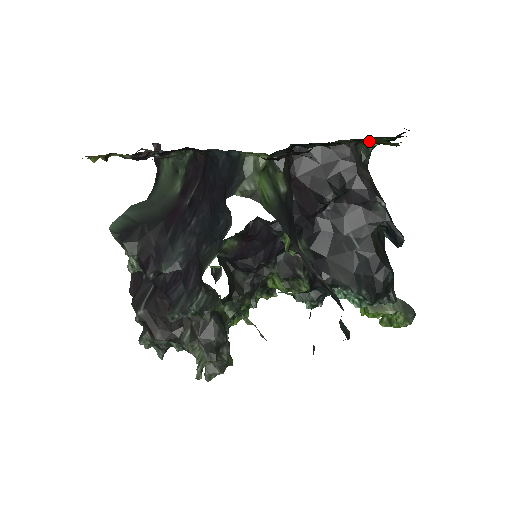
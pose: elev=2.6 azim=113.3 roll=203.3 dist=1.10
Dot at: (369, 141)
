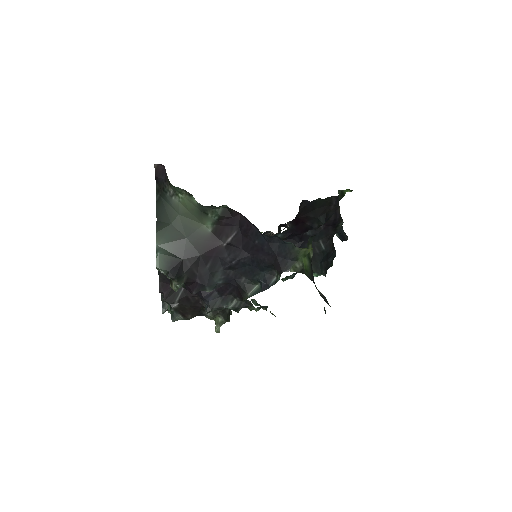
Dot at: occluded
